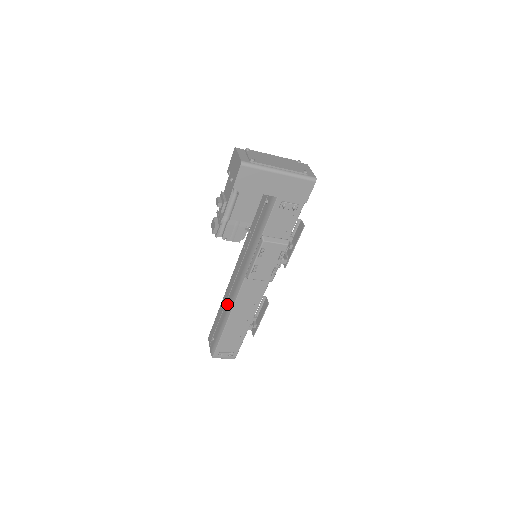
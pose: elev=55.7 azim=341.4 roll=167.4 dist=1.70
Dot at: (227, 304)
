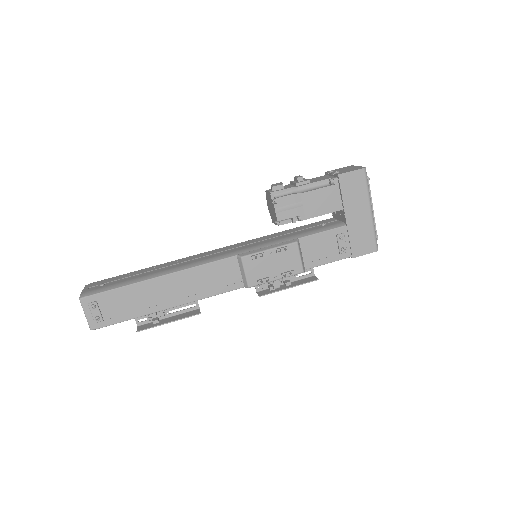
Dot at: (173, 266)
